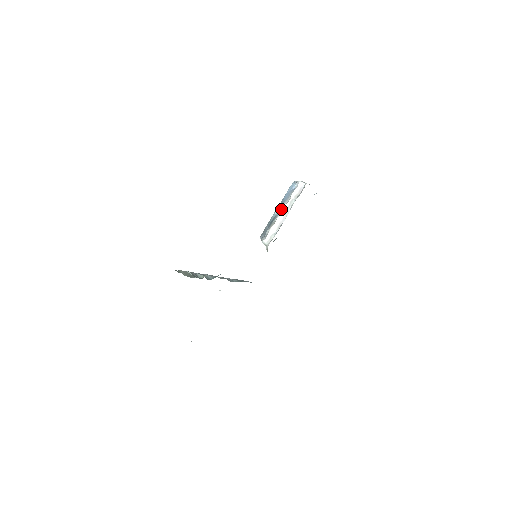
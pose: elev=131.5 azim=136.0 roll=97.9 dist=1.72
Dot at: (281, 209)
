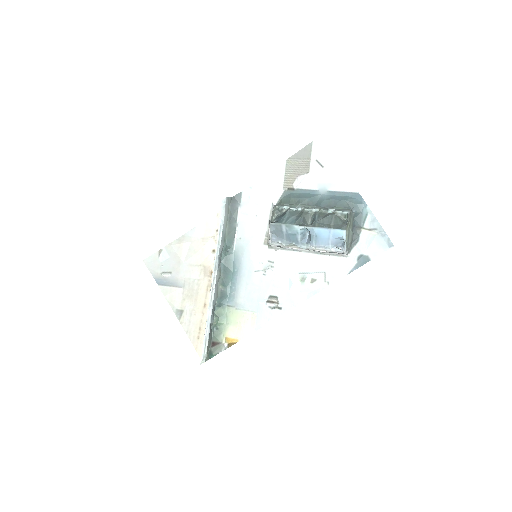
Dot at: (309, 248)
